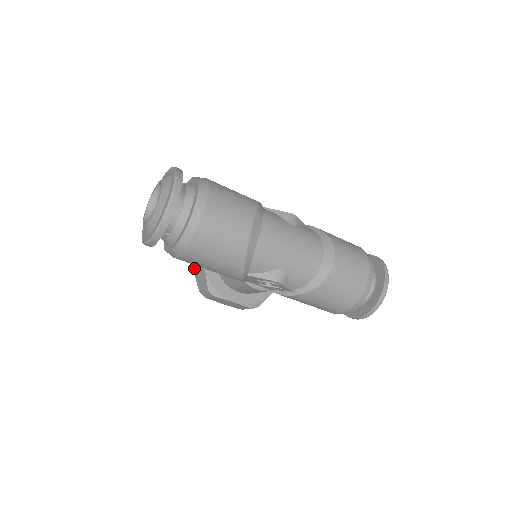
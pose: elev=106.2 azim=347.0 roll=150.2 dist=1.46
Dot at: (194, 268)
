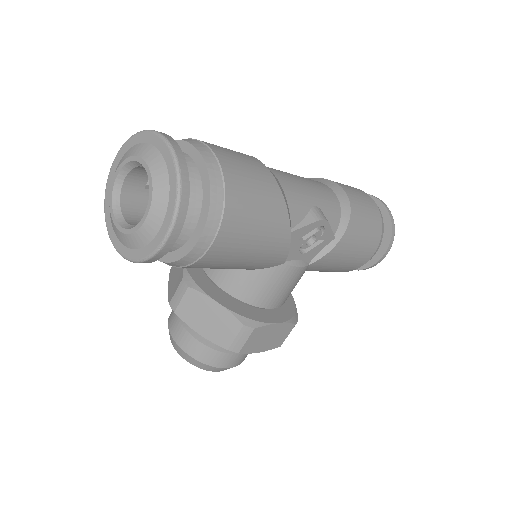
Dot at: (198, 329)
